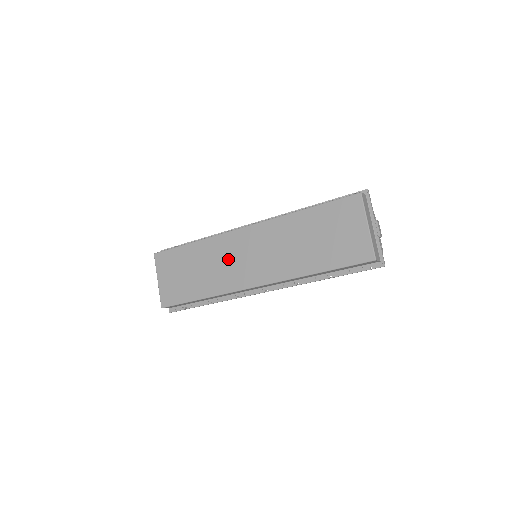
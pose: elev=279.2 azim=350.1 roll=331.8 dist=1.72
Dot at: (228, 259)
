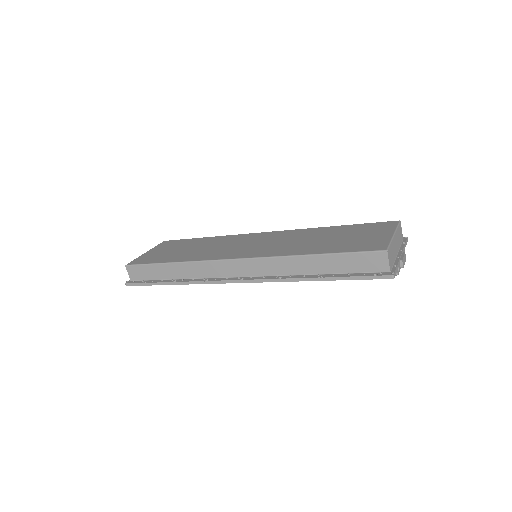
Dot at: (228, 245)
